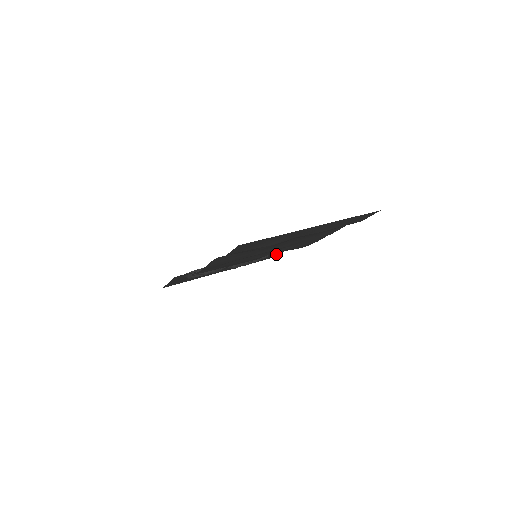
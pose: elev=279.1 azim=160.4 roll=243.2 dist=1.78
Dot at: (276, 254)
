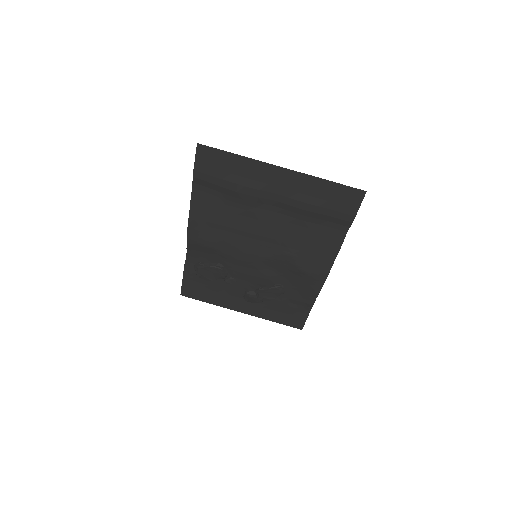
Dot at: (306, 319)
